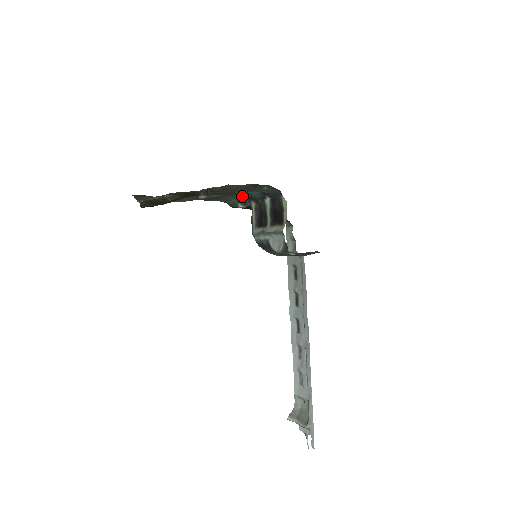
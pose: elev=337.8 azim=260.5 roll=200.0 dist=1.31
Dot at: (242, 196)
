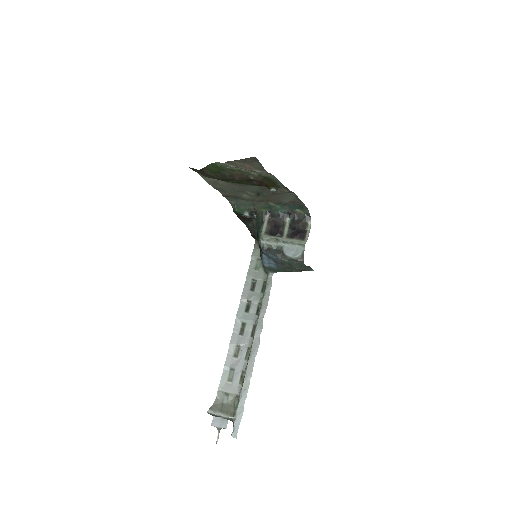
Dot at: (260, 207)
